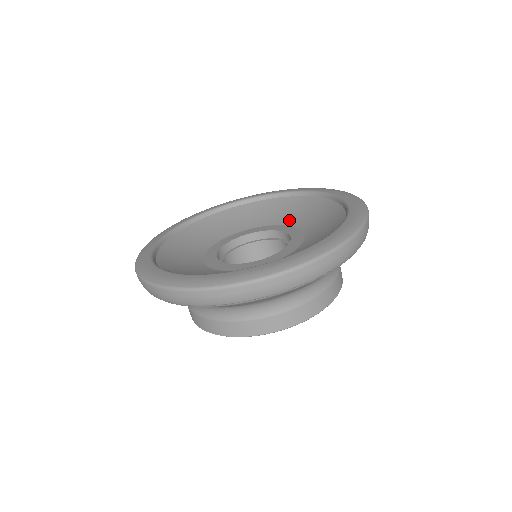
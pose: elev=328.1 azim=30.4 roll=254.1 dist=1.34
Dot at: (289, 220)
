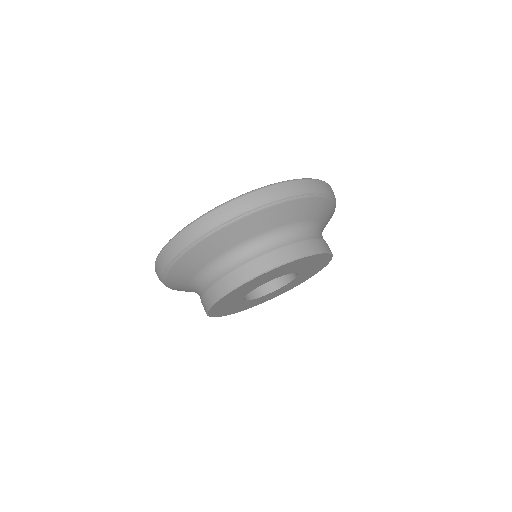
Dot at: occluded
